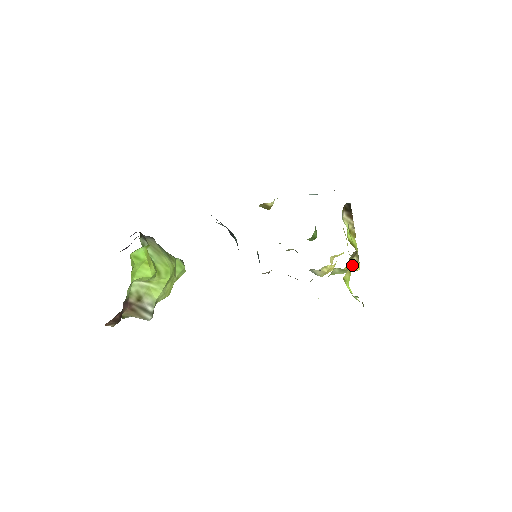
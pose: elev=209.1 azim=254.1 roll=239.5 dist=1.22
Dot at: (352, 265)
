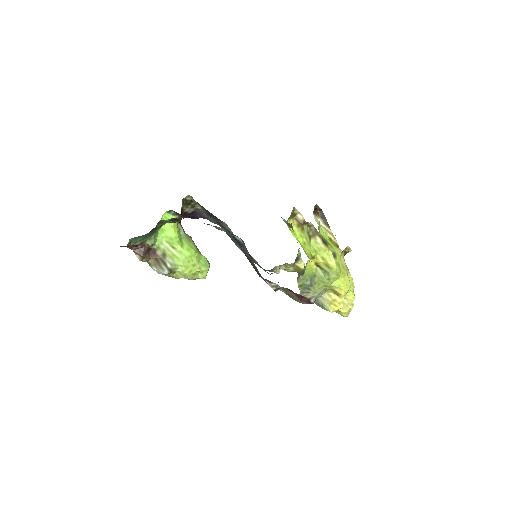
Dot at: (300, 222)
